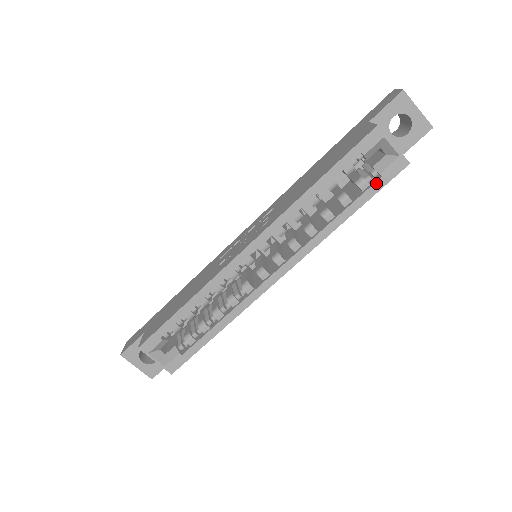
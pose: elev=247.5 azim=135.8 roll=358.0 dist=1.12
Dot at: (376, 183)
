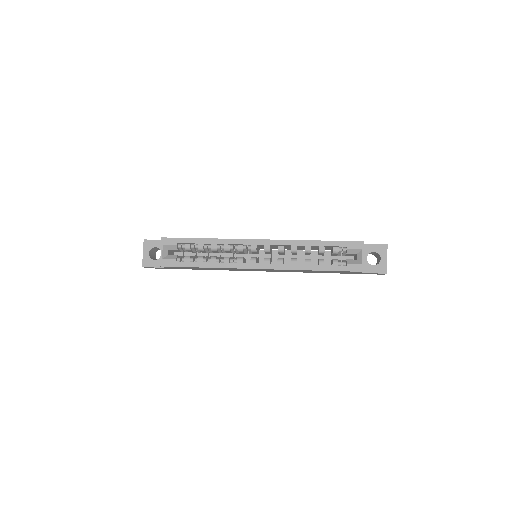
Dot at: (342, 266)
